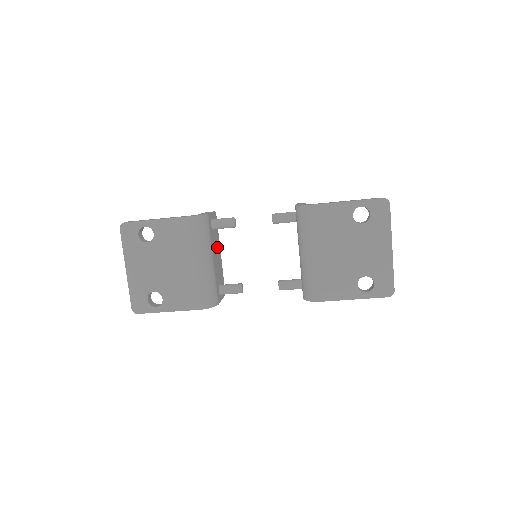
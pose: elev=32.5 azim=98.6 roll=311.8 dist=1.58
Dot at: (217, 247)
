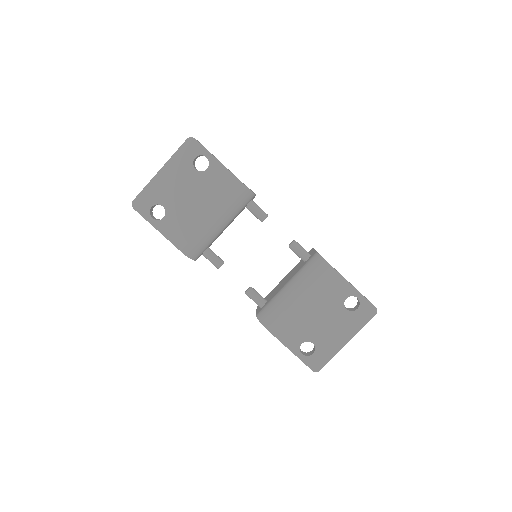
Dot at: occluded
